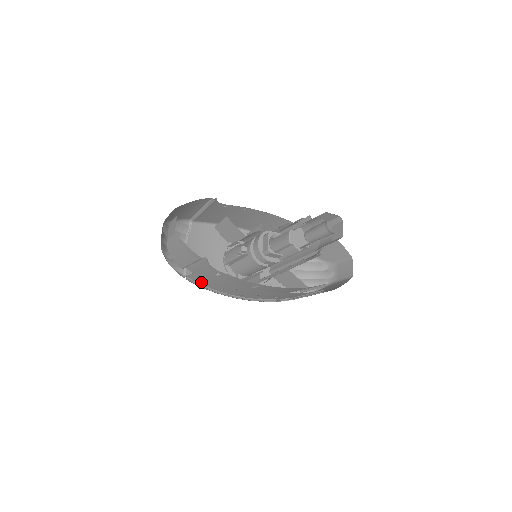
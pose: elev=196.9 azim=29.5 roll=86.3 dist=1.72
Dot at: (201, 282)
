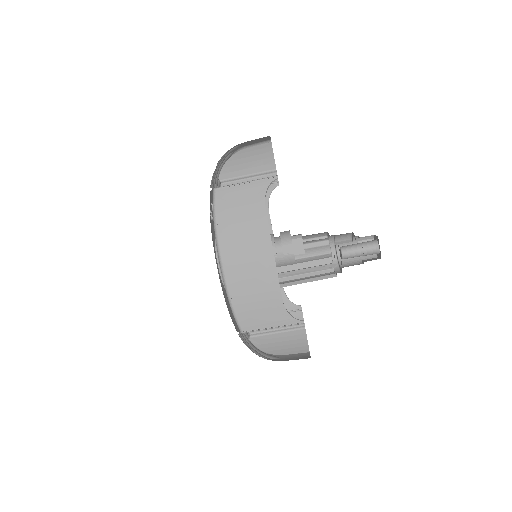
Dot at: (221, 205)
